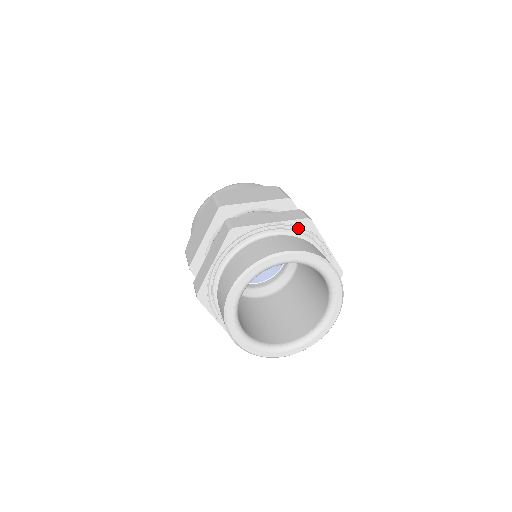
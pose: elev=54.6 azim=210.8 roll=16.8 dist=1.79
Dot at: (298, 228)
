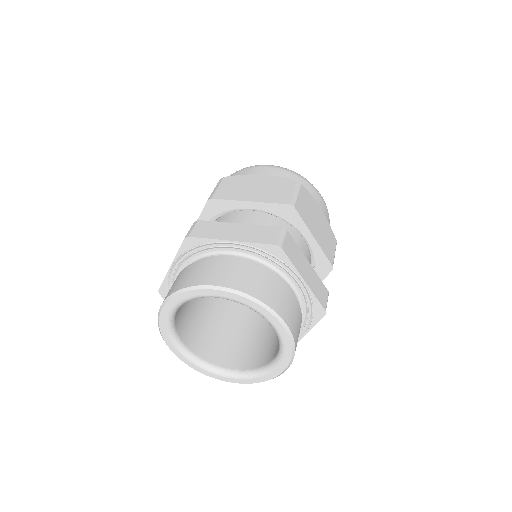
Dot at: (265, 253)
